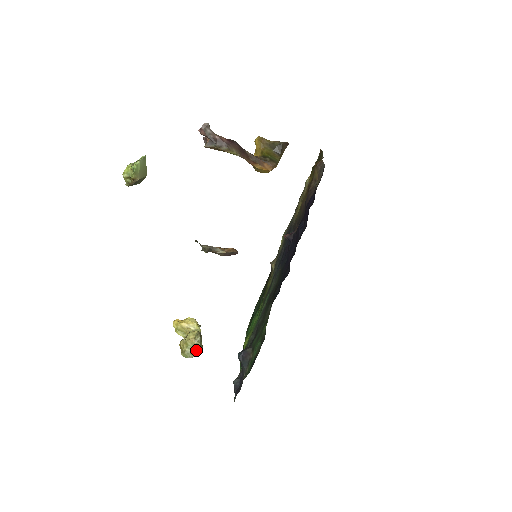
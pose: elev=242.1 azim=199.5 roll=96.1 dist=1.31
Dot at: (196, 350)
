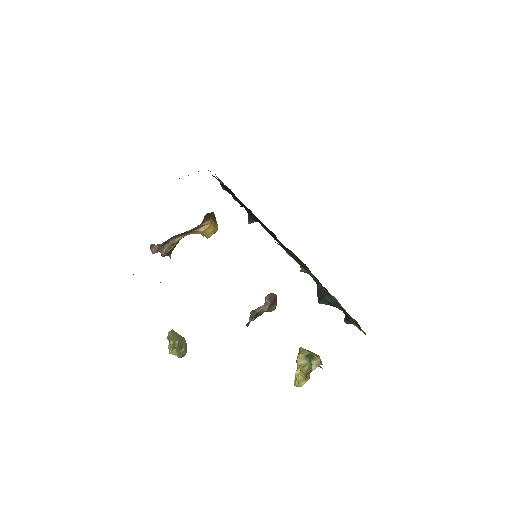
Dot at: (310, 358)
